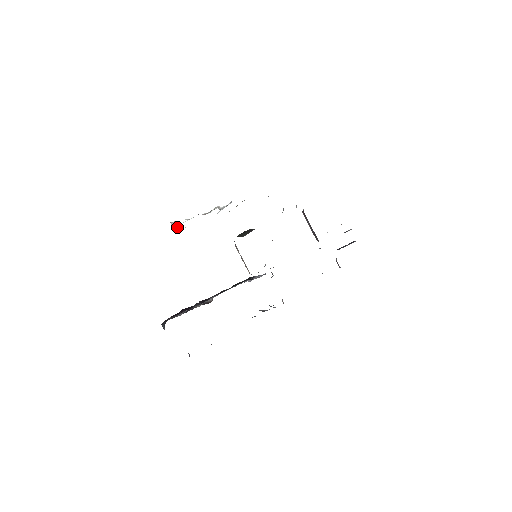
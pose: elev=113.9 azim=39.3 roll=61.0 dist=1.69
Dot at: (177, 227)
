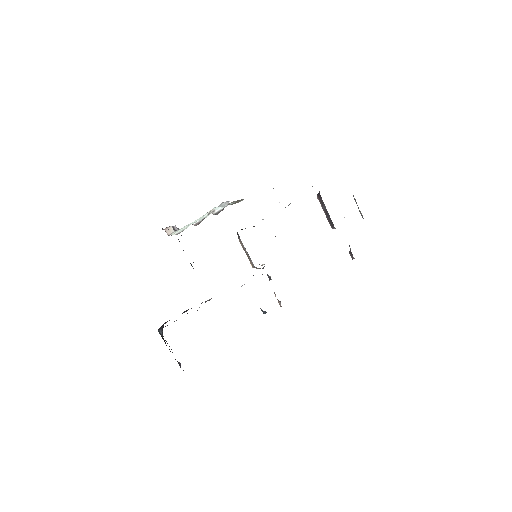
Dot at: (172, 233)
